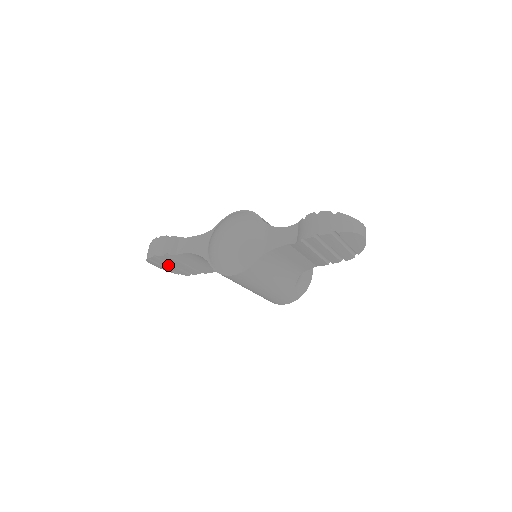
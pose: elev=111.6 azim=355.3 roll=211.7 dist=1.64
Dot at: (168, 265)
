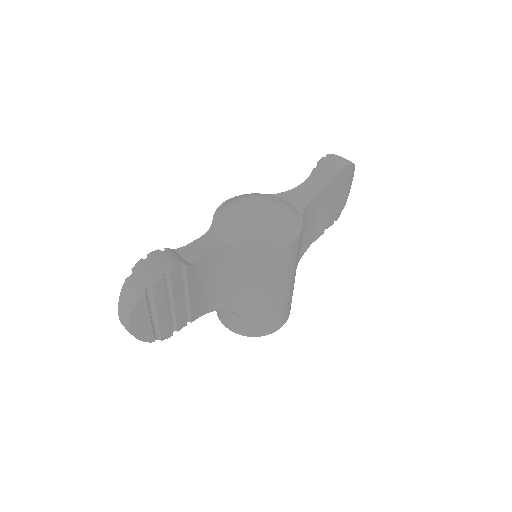
Dot at: (165, 305)
